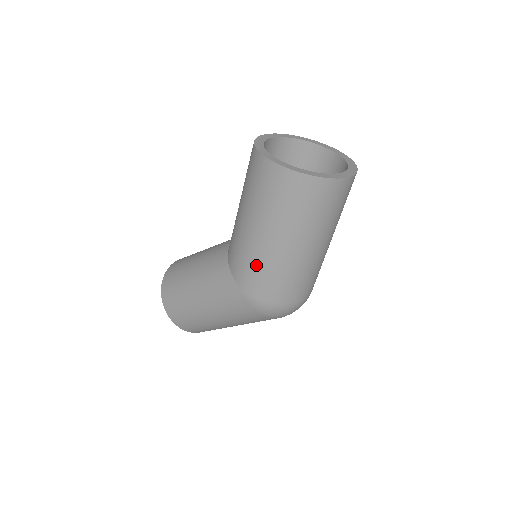
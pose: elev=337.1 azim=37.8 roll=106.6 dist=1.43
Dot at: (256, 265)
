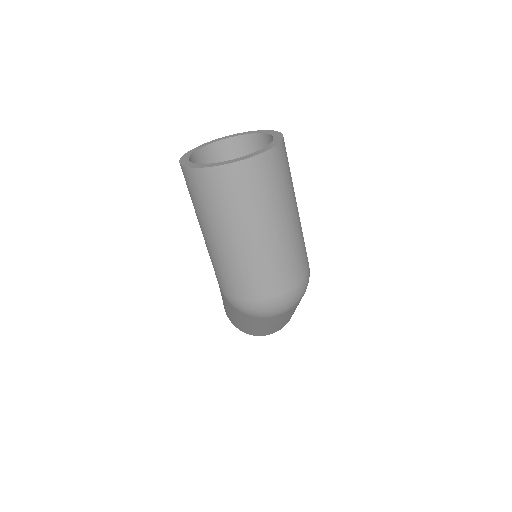
Dot at: (212, 262)
